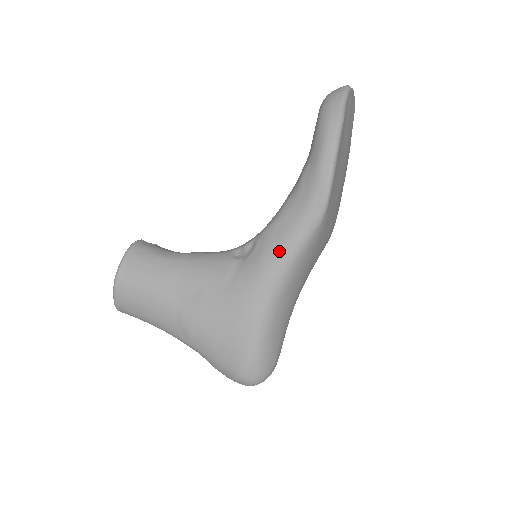
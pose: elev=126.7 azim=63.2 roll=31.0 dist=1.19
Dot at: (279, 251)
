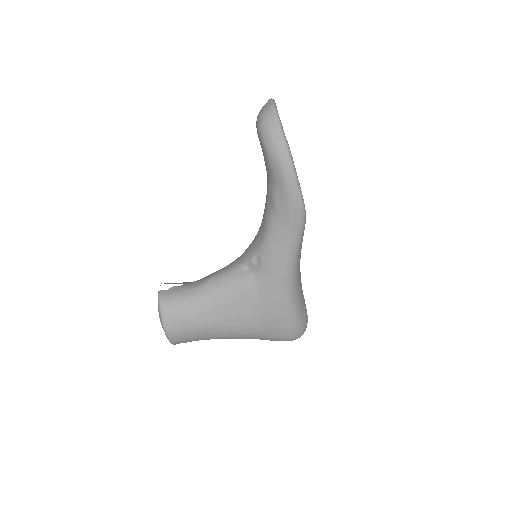
Dot at: (284, 259)
